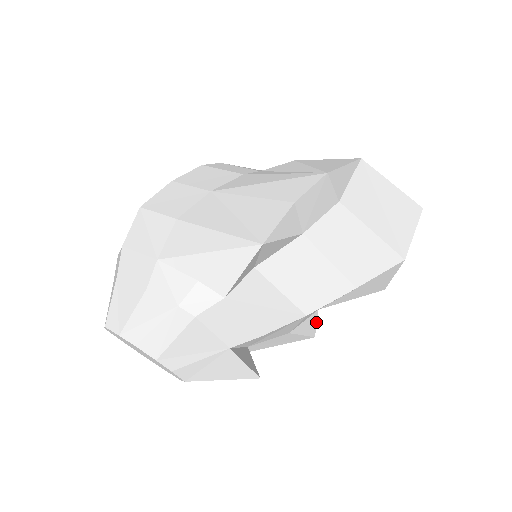
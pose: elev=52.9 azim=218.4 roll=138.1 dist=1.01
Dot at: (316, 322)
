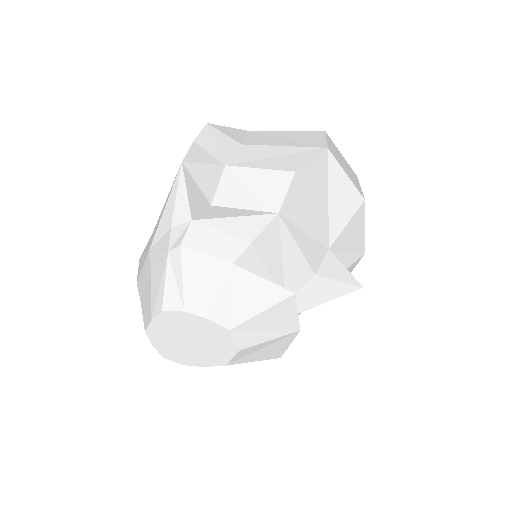
Dot at: (343, 266)
